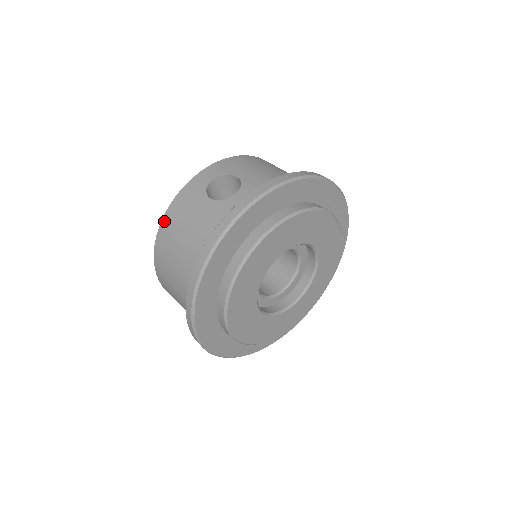
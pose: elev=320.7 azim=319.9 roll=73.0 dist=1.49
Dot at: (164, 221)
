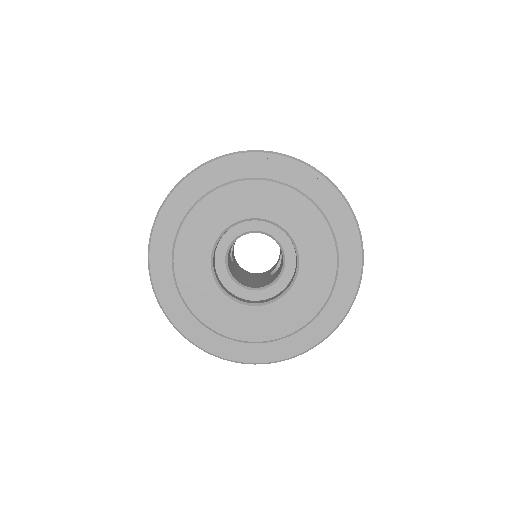
Dot at: occluded
